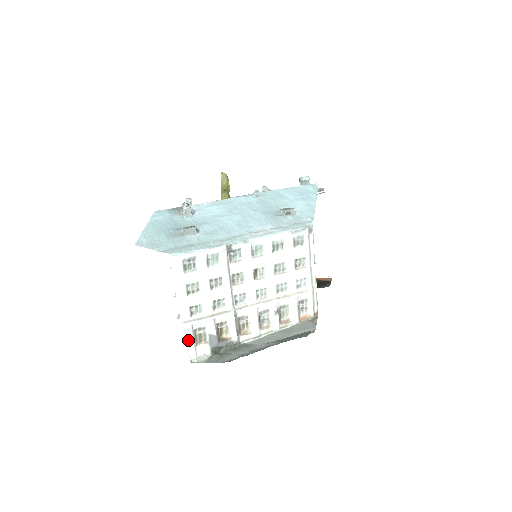
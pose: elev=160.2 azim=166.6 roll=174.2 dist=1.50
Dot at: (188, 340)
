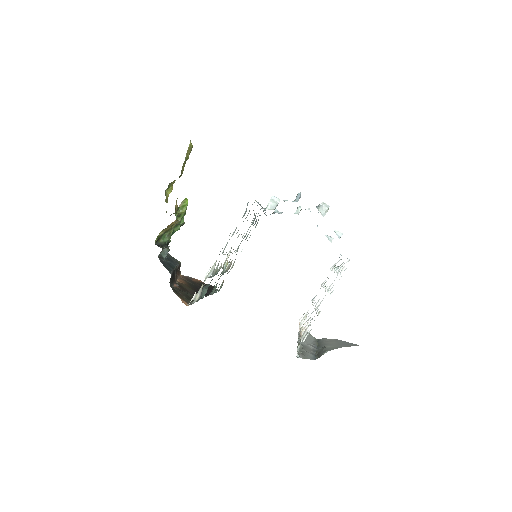
Dot at: occluded
